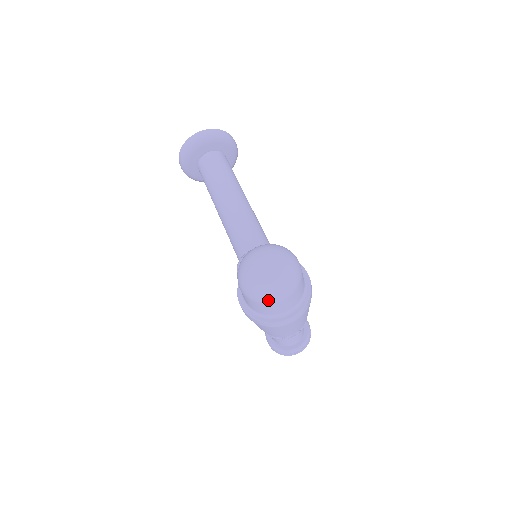
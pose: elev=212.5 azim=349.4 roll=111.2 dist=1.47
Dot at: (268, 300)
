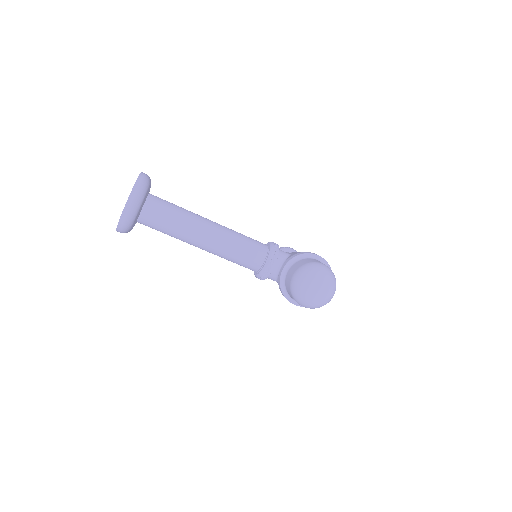
Dot at: occluded
